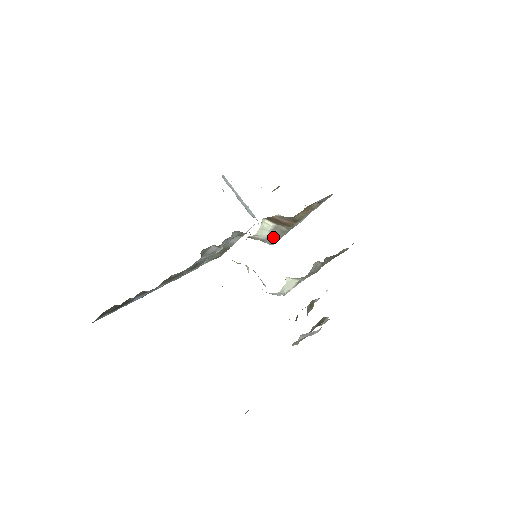
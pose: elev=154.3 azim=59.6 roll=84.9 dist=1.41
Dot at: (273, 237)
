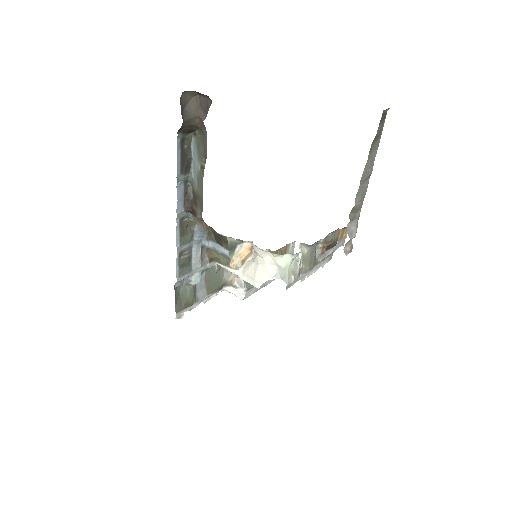
Dot at: occluded
